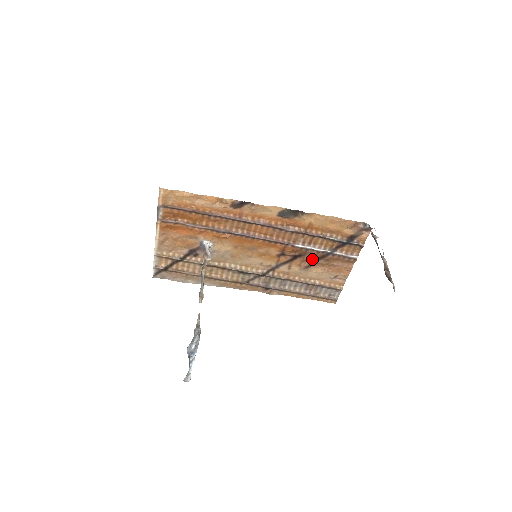
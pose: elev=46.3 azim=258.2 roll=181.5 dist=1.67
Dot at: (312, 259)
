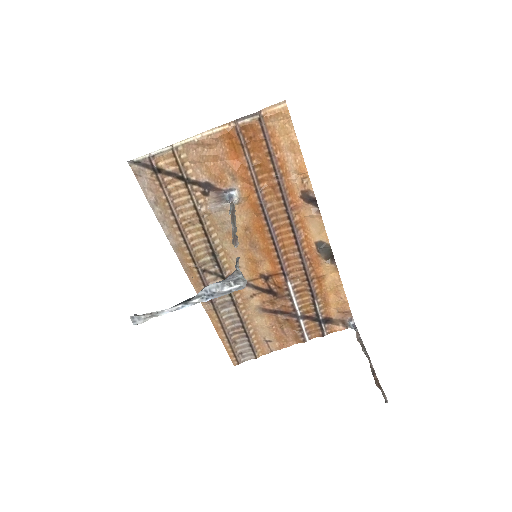
Dot at: (278, 307)
